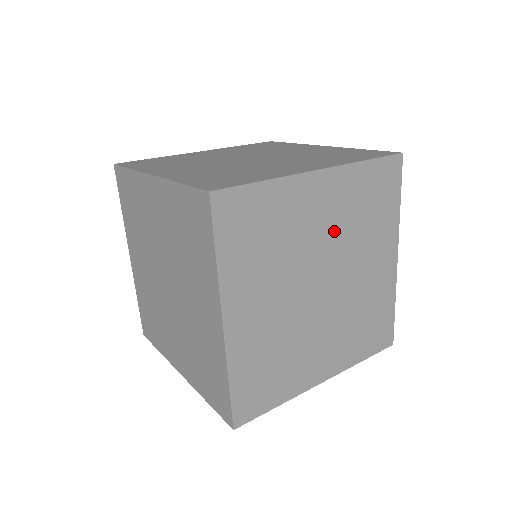
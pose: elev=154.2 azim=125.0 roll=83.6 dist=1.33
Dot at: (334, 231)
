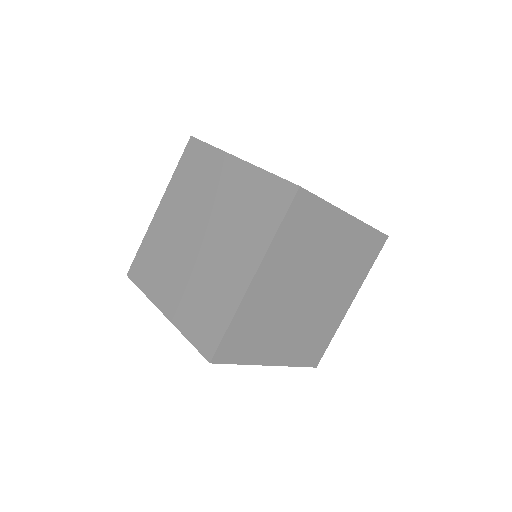
Dot at: (335, 260)
